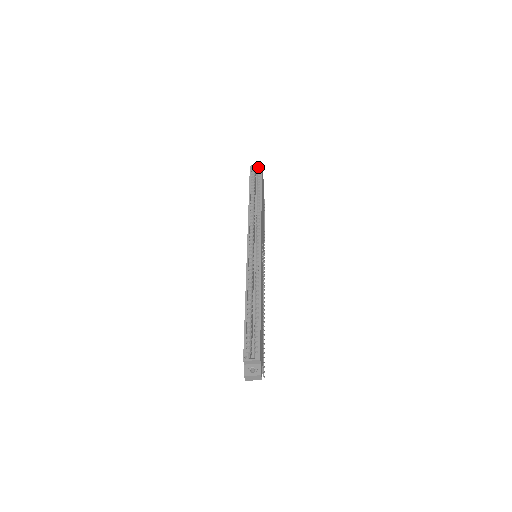
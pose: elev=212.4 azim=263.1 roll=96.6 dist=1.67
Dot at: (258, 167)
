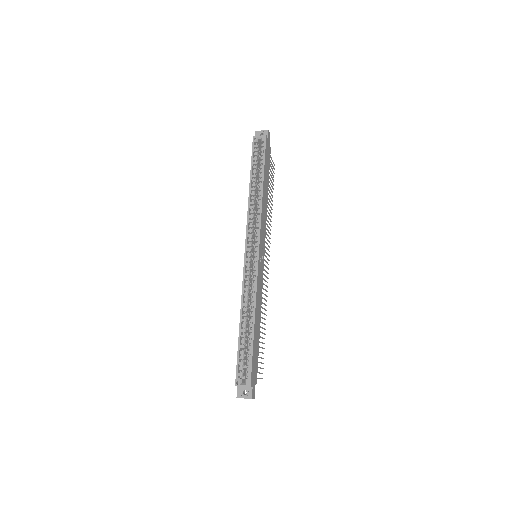
Dot at: (262, 138)
